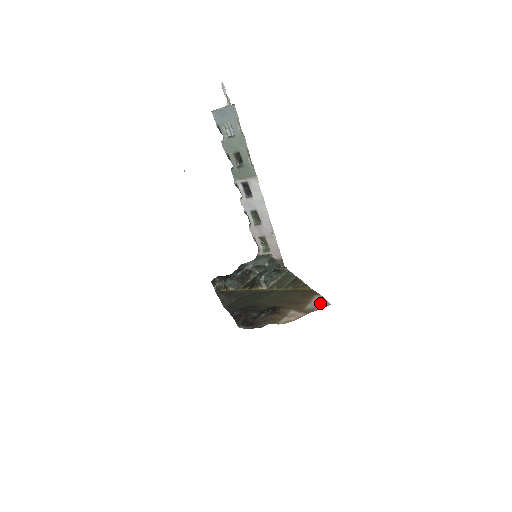
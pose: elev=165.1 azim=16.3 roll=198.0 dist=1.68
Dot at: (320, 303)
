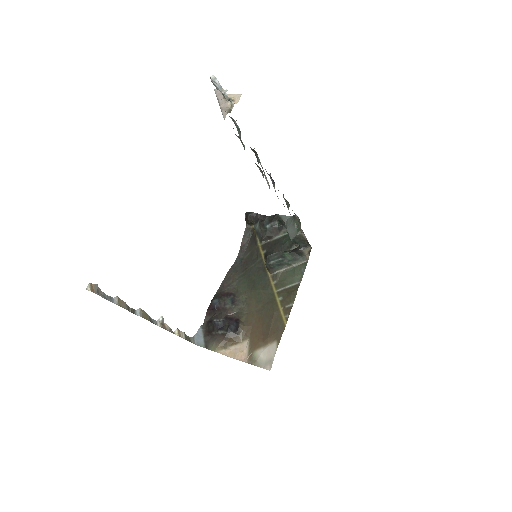
Dot at: (267, 358)
